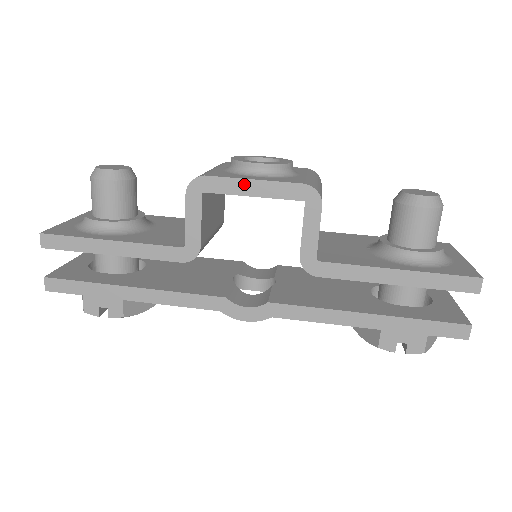
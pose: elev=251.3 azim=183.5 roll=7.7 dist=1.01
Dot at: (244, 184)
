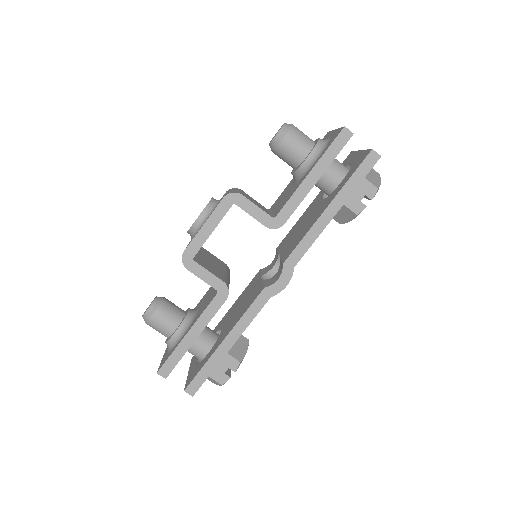
Dot at: (202, 232)
